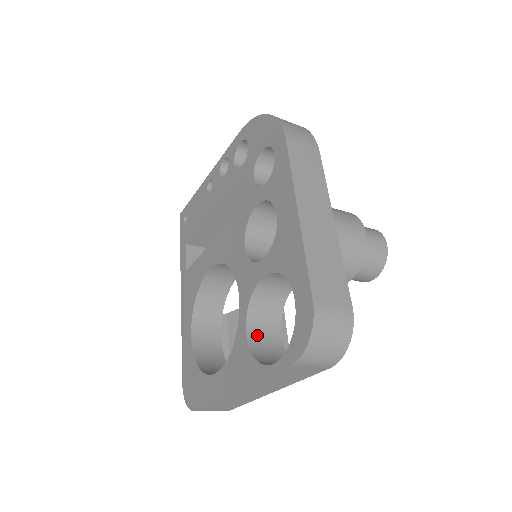
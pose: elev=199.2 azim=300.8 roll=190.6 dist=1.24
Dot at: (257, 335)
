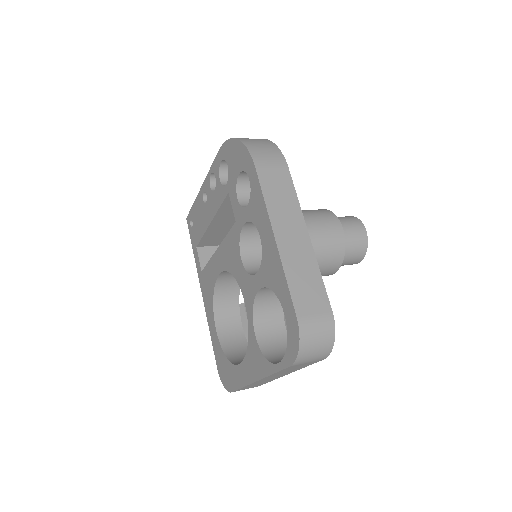
Dot at: (265, 334)
